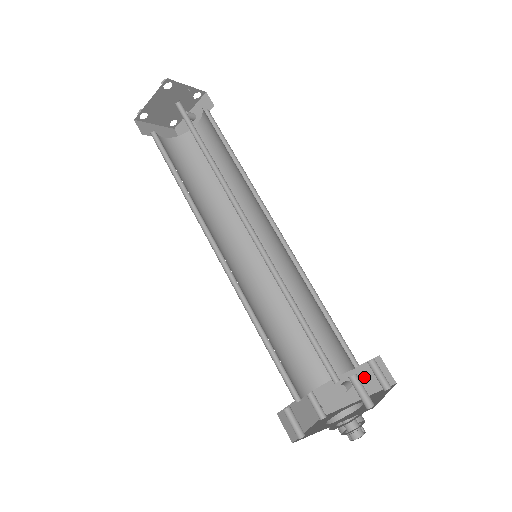
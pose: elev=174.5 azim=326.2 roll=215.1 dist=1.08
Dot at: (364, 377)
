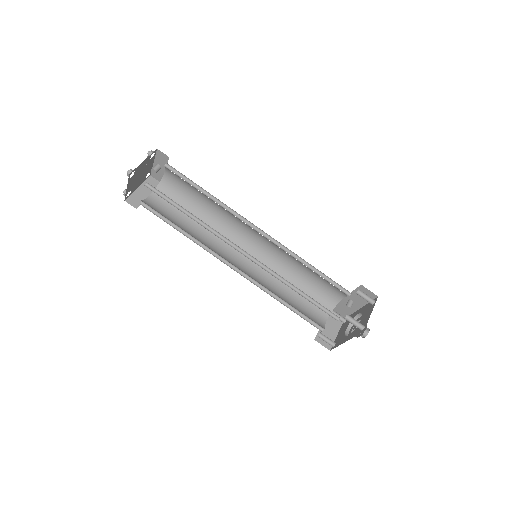
Dot at: (358, 296)
